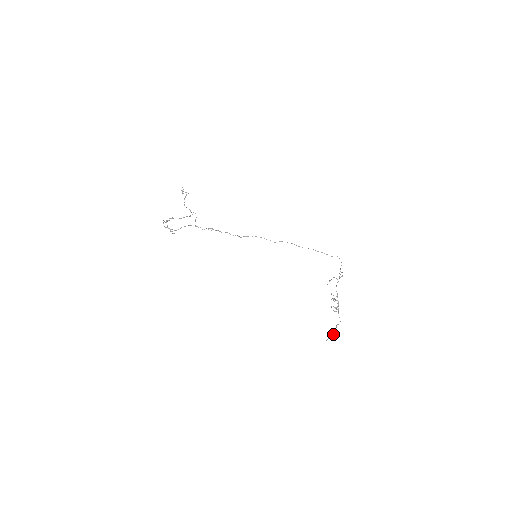
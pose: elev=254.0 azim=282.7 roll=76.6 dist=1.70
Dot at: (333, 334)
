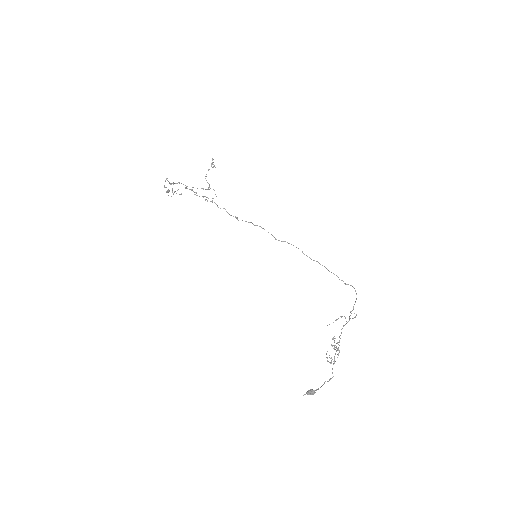
Dot at: (314, 390)
